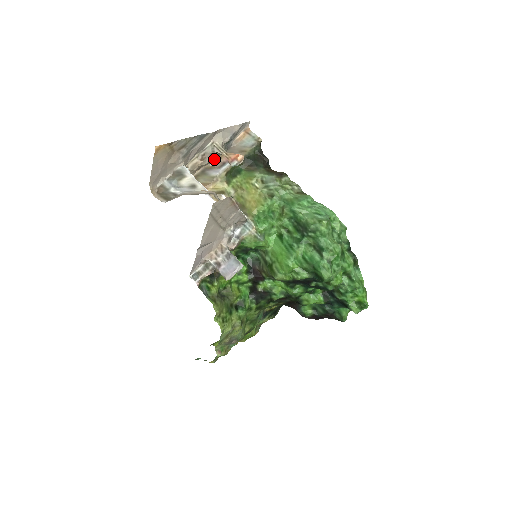
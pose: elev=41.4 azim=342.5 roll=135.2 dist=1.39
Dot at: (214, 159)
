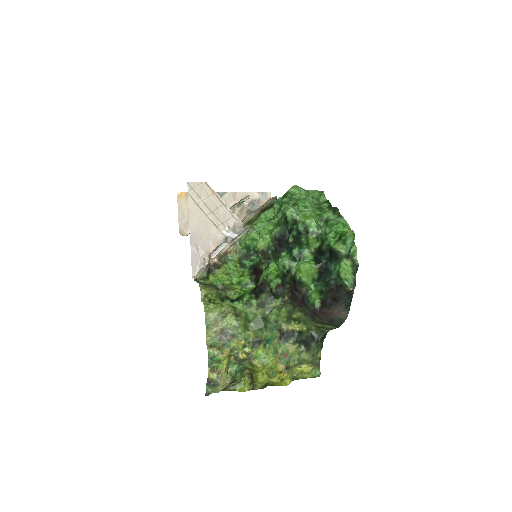
Dot at: (240, 218)
